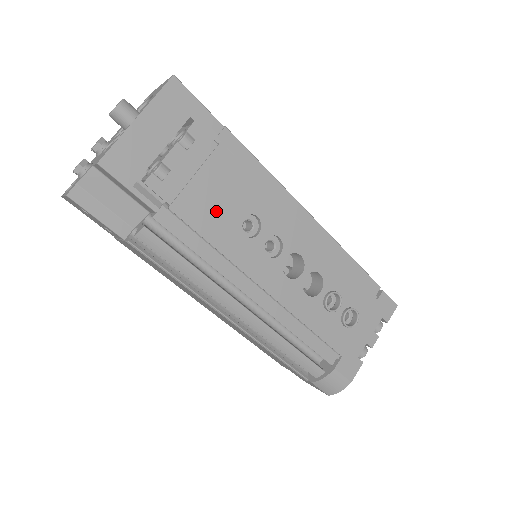
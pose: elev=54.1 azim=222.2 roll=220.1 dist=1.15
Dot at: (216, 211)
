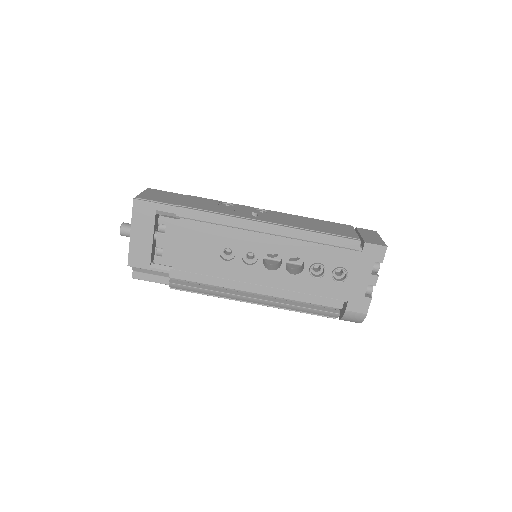
Dot at: (201, 256)
